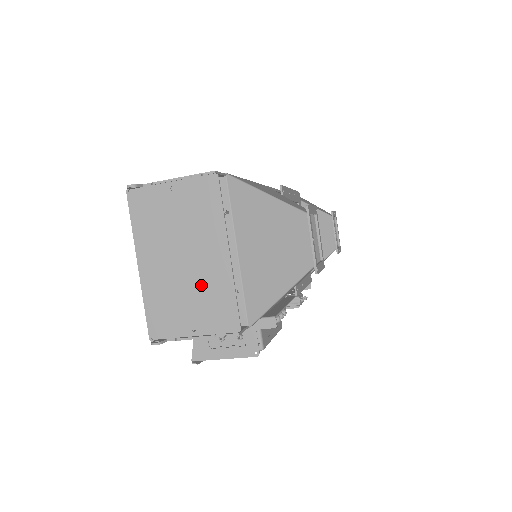
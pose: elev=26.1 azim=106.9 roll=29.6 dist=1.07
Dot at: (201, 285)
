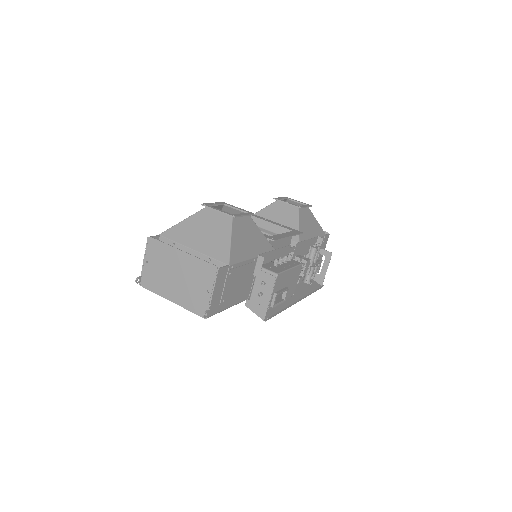
Dot at: (190, 274)
